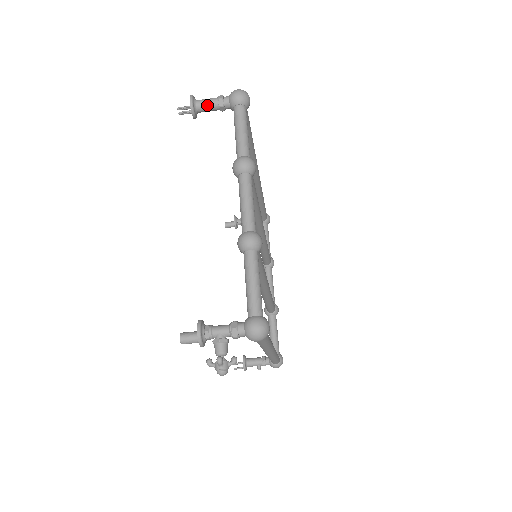
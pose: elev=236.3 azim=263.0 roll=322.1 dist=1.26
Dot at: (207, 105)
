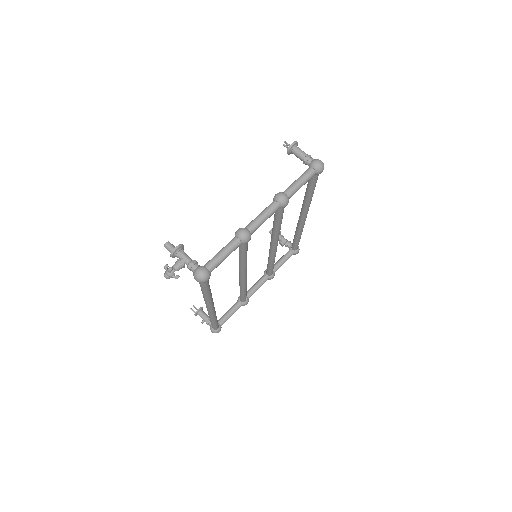
Dot at: (299, 153)
